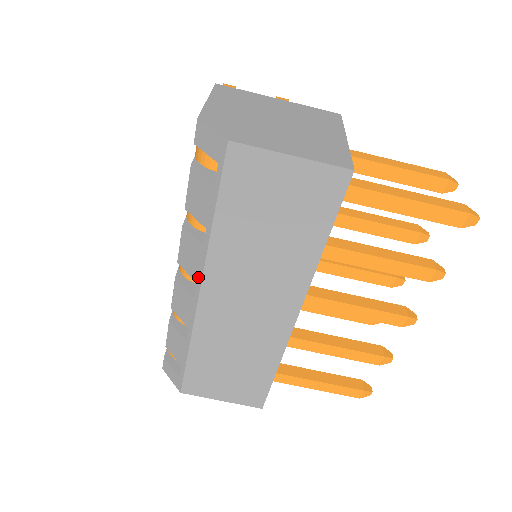
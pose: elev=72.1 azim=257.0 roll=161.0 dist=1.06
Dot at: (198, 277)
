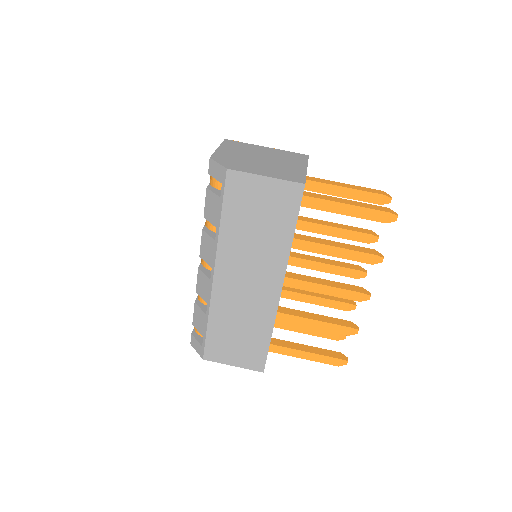
Dot at: (212, 263)
